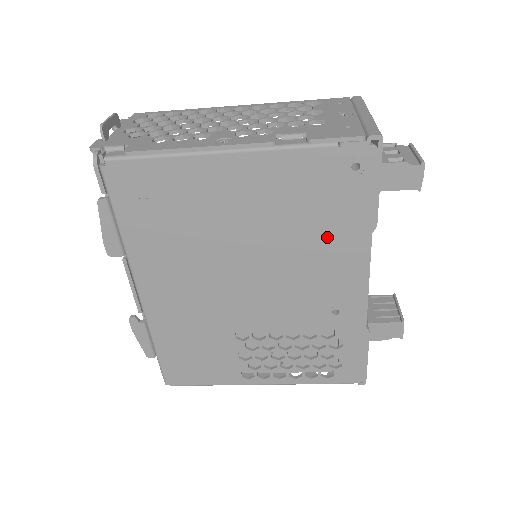
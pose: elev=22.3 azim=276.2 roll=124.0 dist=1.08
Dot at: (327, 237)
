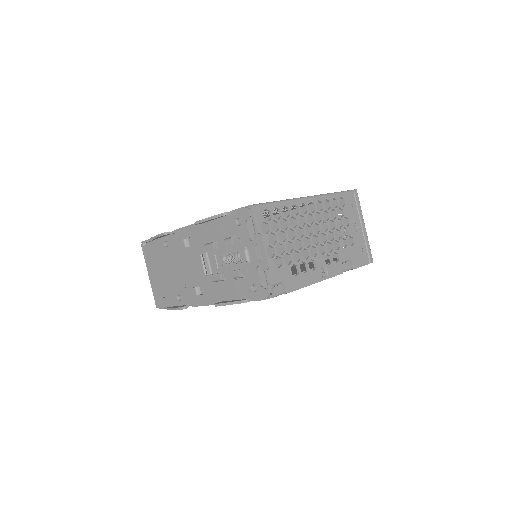
Dot at: occluded
